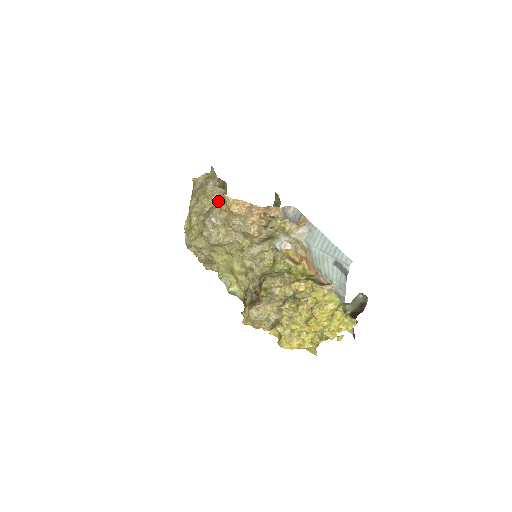
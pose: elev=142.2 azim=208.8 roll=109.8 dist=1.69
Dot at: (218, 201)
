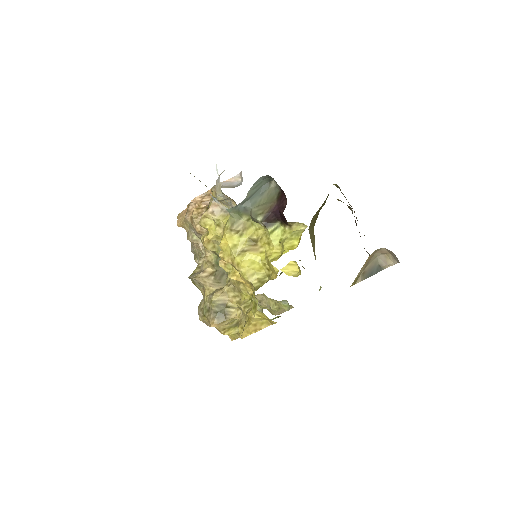
Dot at: occluded
